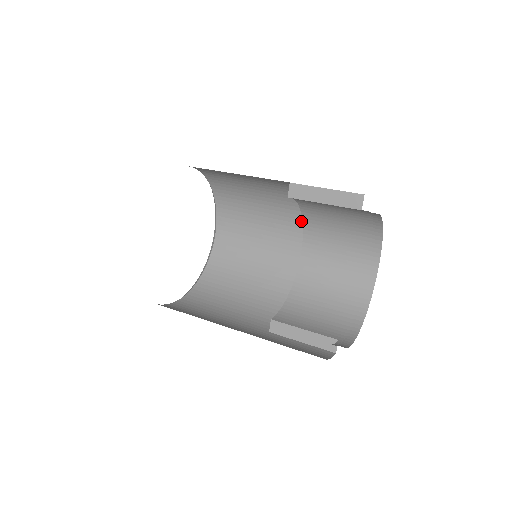
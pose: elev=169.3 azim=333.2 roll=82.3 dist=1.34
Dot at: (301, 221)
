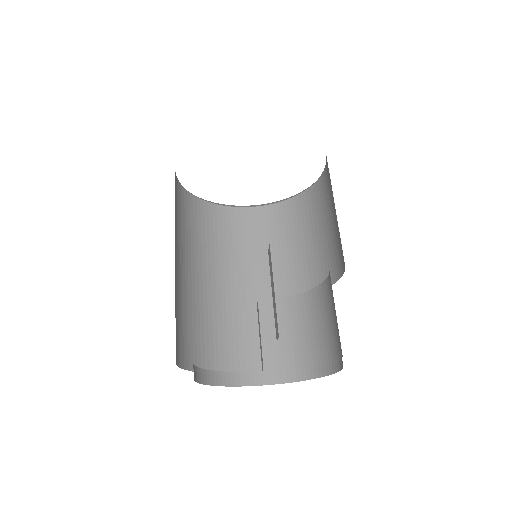
Dot at: occluded
